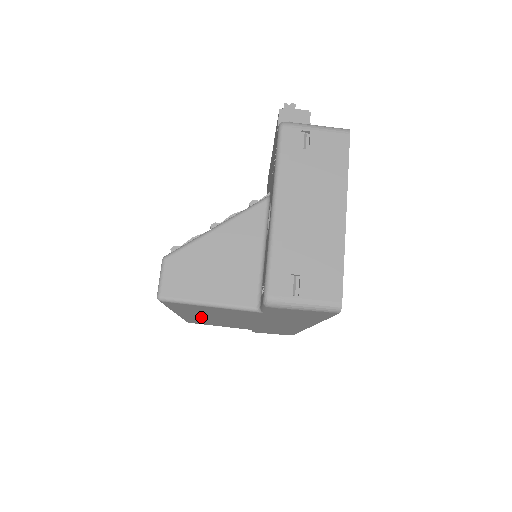
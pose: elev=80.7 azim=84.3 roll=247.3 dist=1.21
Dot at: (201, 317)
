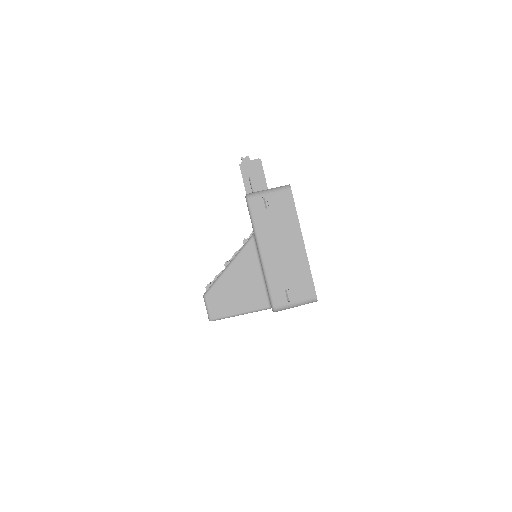
Dot at: occluded
